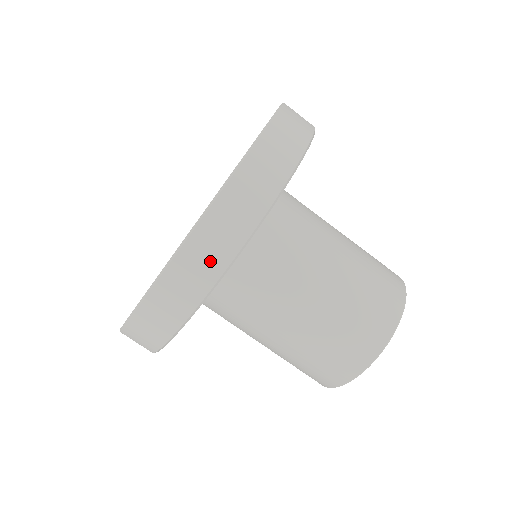
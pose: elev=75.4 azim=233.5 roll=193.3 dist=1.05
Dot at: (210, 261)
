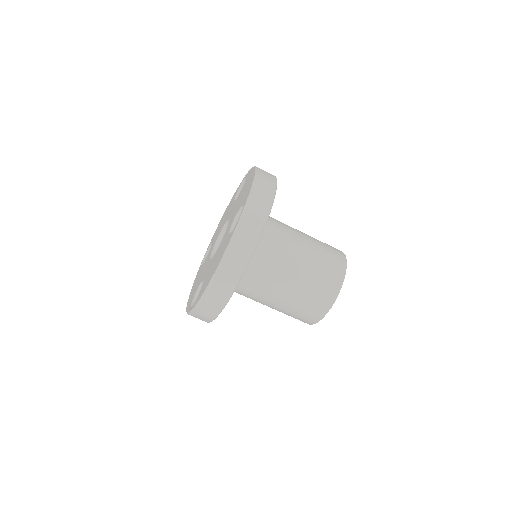
Dot at: (251, 235)
